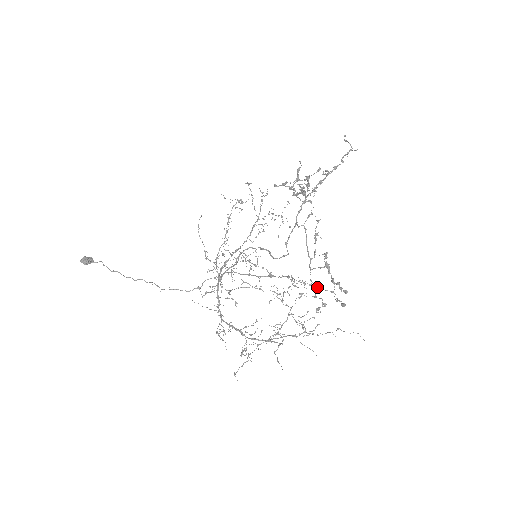
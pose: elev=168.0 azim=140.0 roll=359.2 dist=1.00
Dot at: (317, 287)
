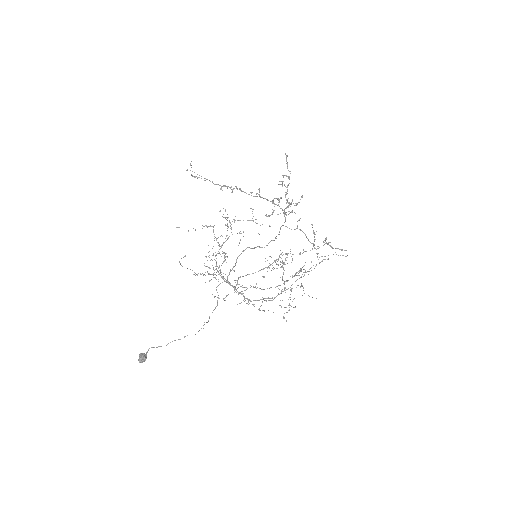
Dot at: occluded
